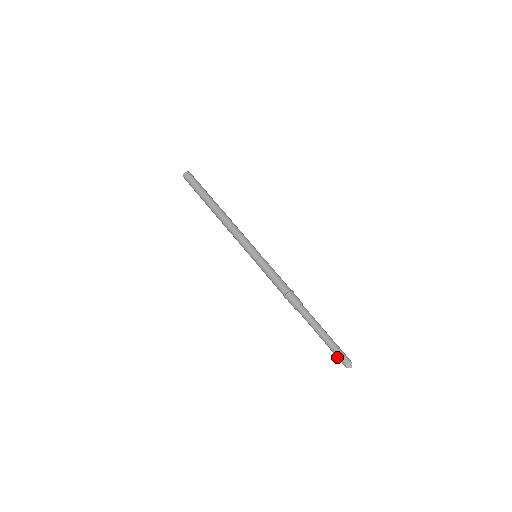
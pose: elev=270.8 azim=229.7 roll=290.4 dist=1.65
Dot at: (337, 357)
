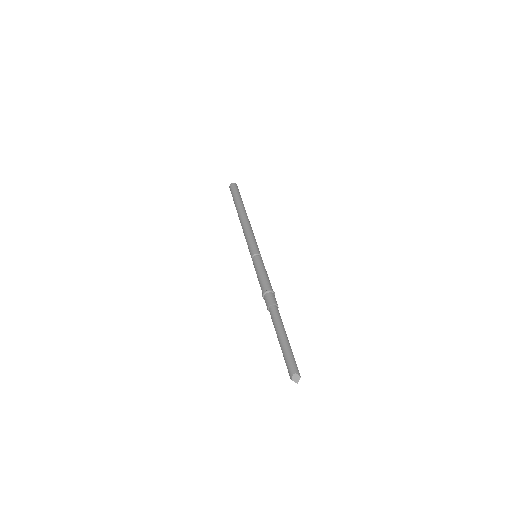
Dot at: (287, 366)
